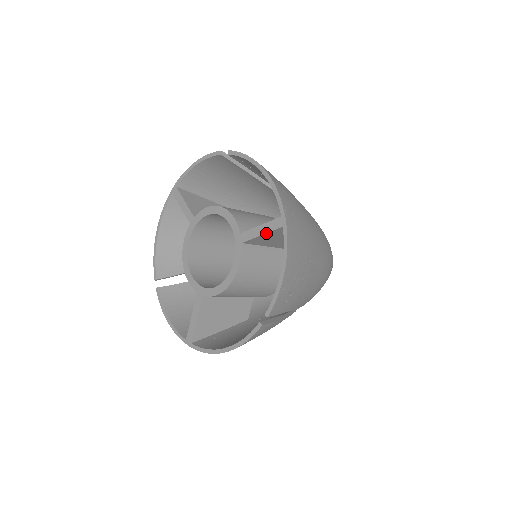
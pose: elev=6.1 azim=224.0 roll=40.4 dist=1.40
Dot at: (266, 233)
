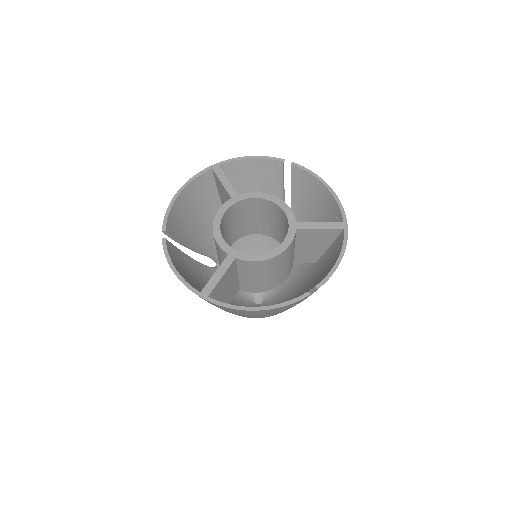
Dot at: (325, 229)
